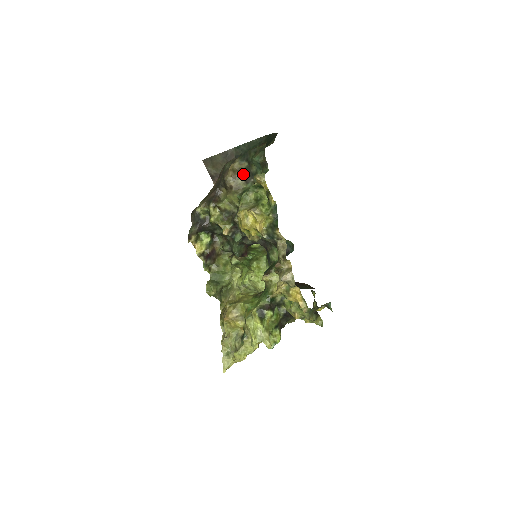
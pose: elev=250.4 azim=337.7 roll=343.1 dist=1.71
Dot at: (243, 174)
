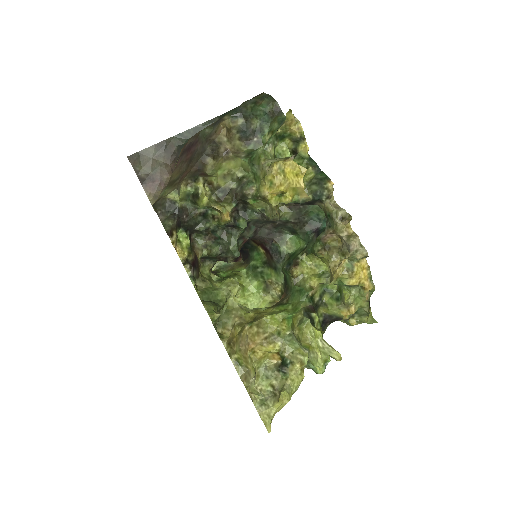
Dot at: (239, 134)
